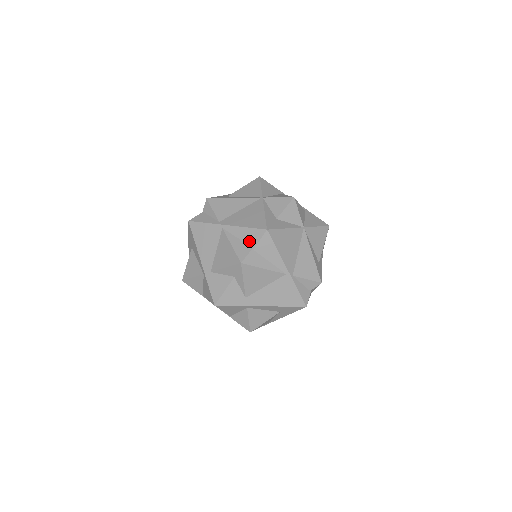
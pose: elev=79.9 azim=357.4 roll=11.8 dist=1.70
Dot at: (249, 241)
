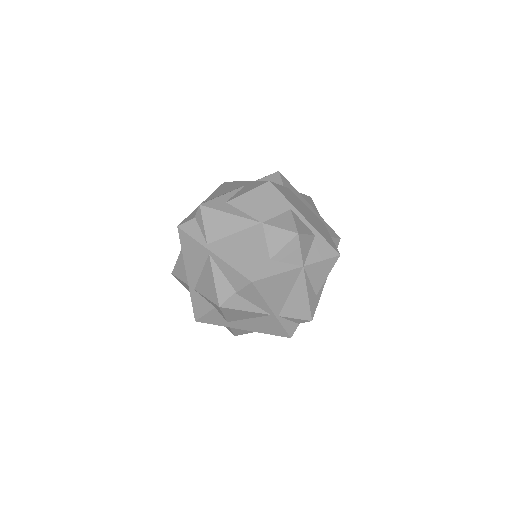
Dot at: (233, 283)
